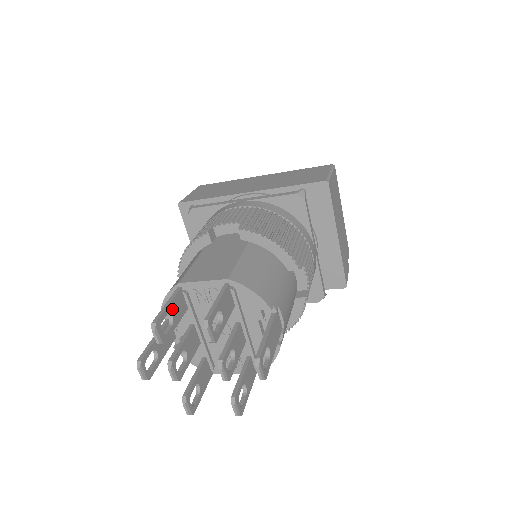
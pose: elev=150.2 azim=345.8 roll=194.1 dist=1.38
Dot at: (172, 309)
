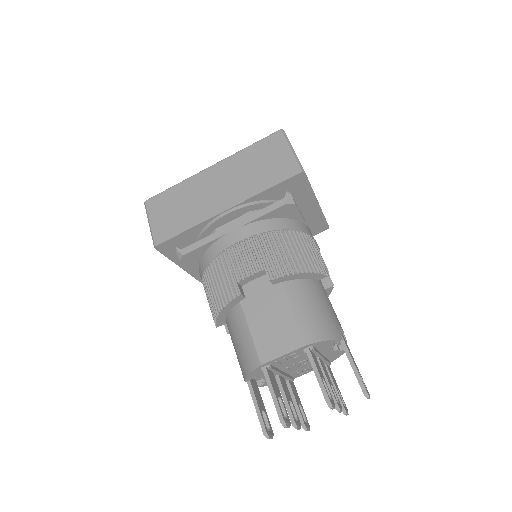
Dot at: (276, 392)
